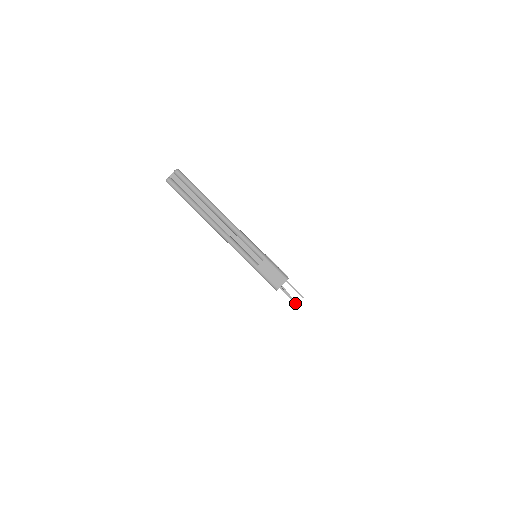
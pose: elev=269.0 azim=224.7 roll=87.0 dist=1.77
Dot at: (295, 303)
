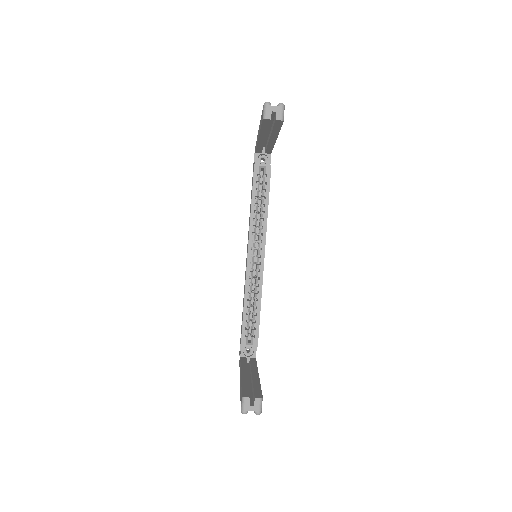
Dot at: occluded
